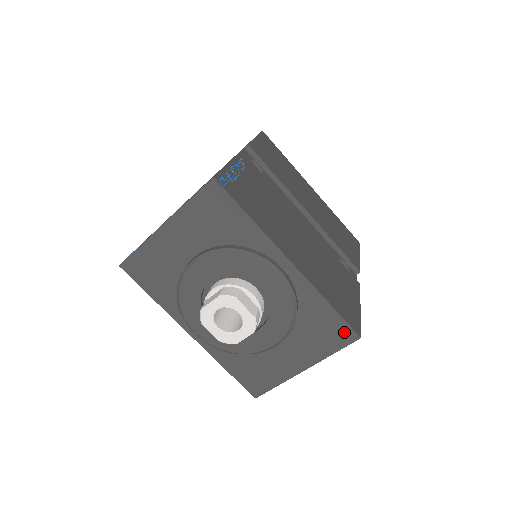
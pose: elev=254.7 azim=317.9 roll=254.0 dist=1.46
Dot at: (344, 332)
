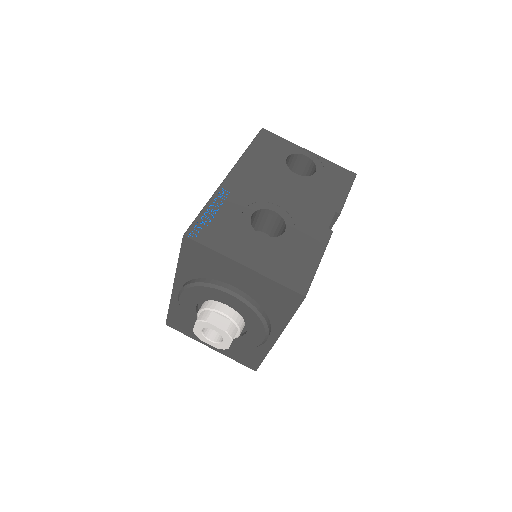
Dot at: (253, 364)
